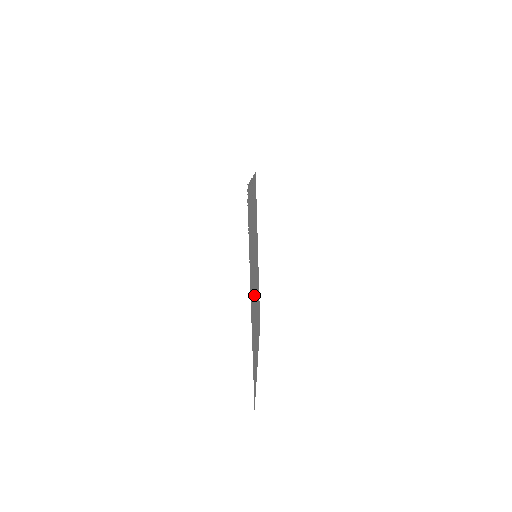
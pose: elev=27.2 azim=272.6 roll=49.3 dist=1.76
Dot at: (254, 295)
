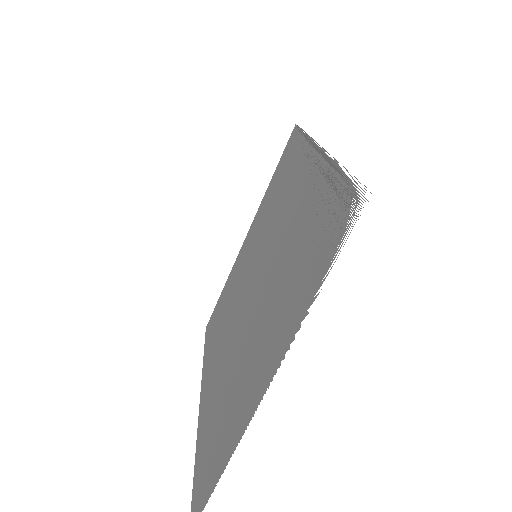
Dot at: (246, 334)
